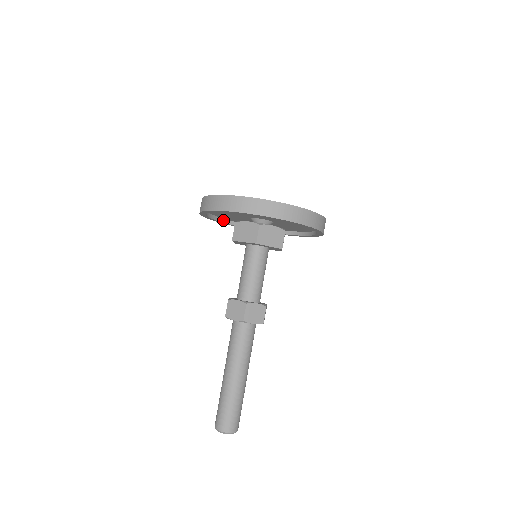
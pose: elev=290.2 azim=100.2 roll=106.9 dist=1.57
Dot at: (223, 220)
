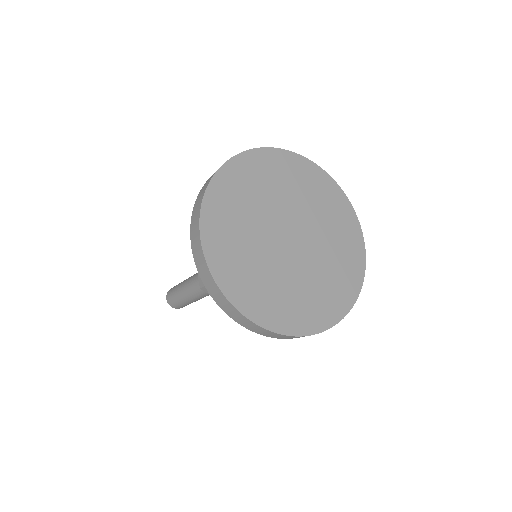
Dot at: occluded
